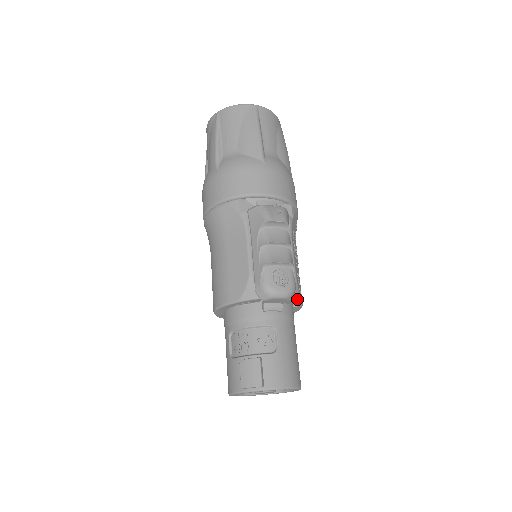
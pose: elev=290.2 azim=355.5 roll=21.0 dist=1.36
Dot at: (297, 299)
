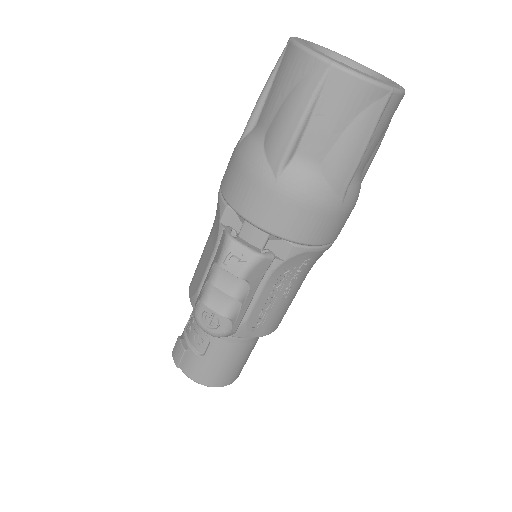
Dot at: (241, 336)
